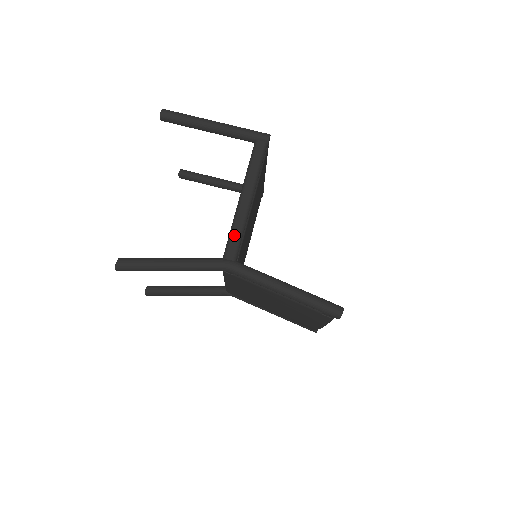
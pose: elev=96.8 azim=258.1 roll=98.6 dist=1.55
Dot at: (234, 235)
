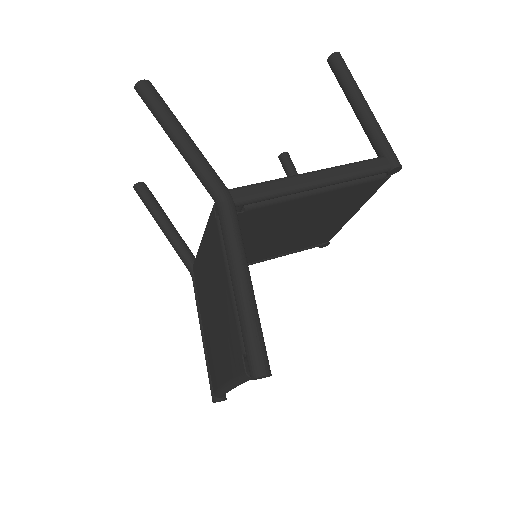
Dot at: (265, 186)
